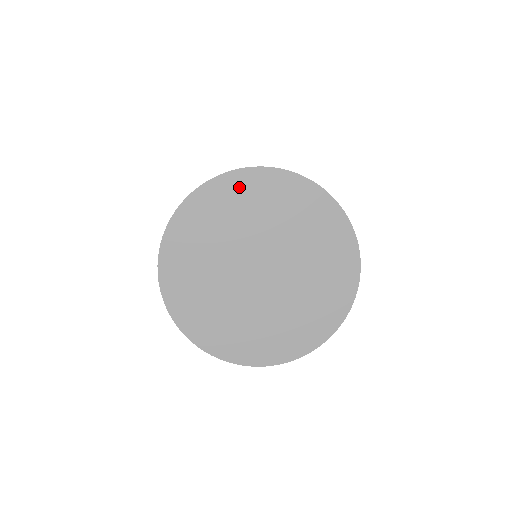
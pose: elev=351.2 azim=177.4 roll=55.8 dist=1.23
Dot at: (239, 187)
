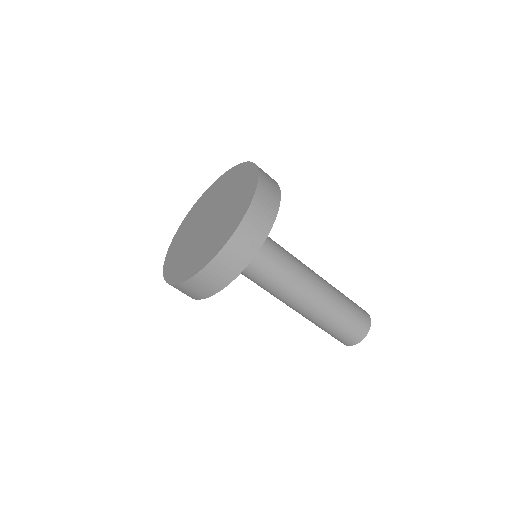
Dot at: (218, 183)
